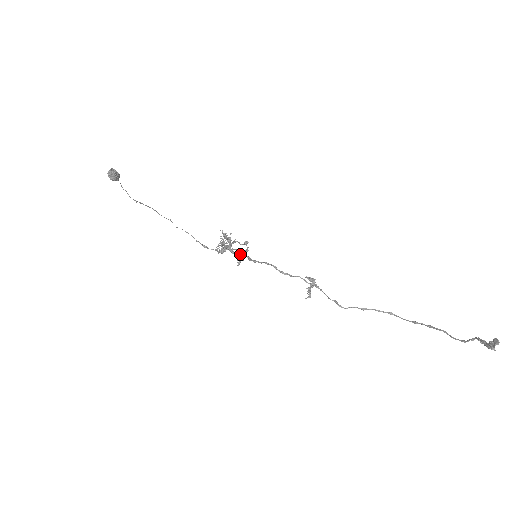
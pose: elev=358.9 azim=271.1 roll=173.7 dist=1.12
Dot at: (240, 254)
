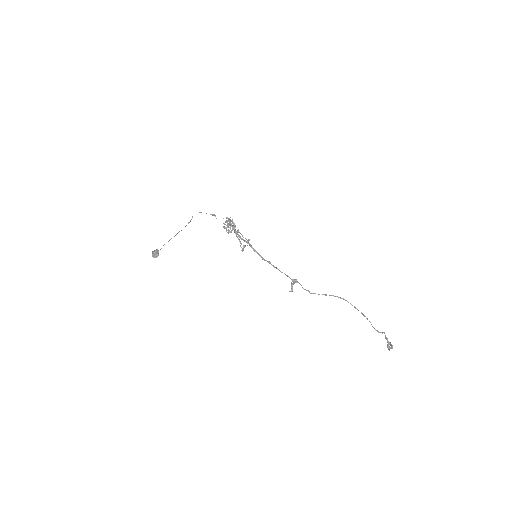
Dot at: (243, 240)
